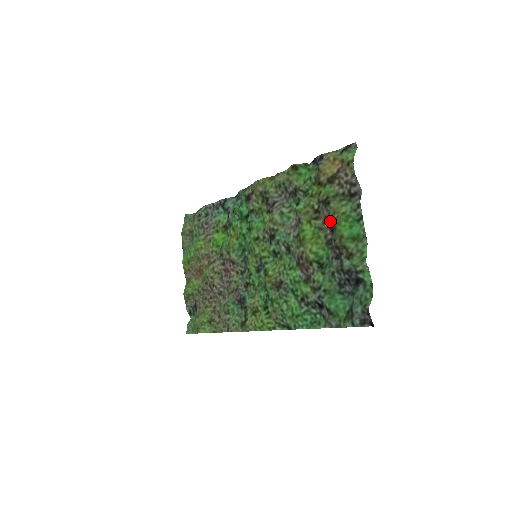
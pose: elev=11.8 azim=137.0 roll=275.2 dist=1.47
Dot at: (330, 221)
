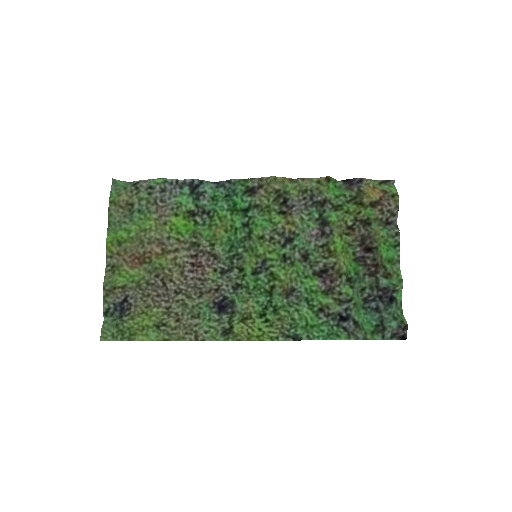
Dot at: (370, 240)
